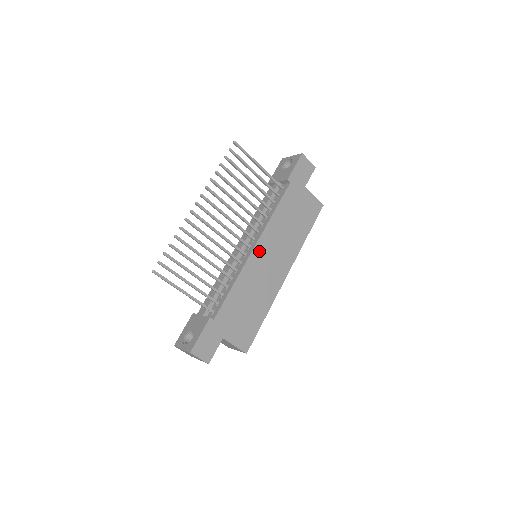
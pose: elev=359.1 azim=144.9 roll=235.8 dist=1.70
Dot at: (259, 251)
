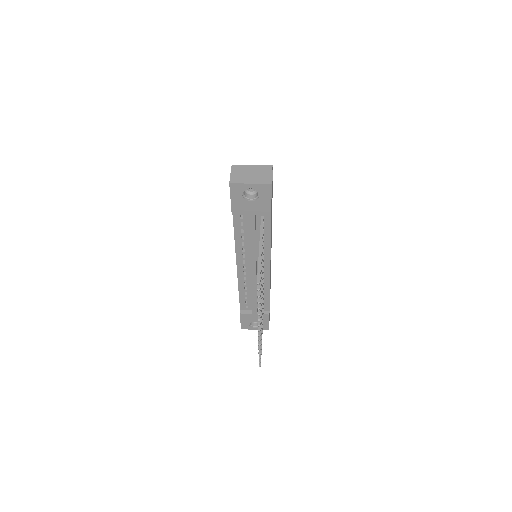
Dot at: (270, 263)
